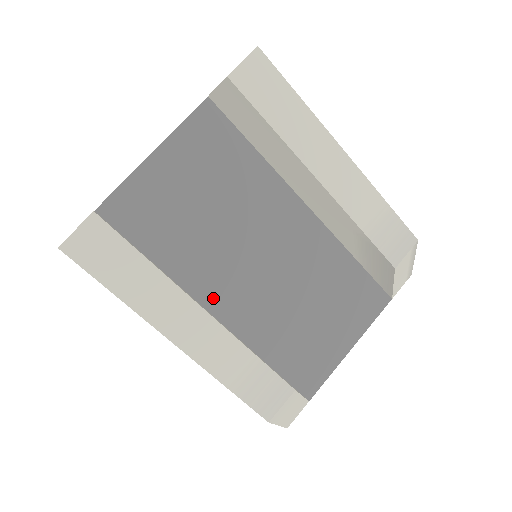
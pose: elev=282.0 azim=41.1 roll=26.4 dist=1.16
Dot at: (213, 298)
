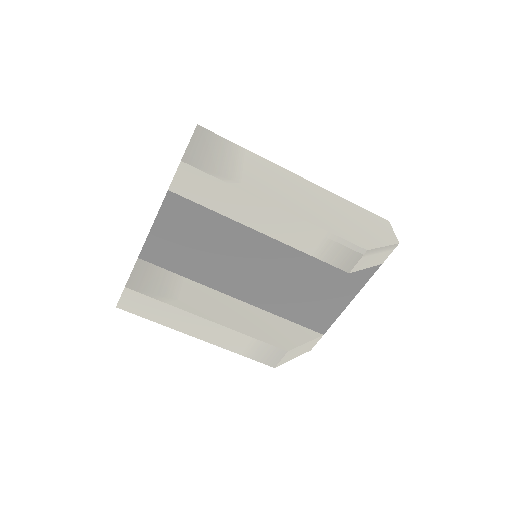
Dot at: (232, 289)
